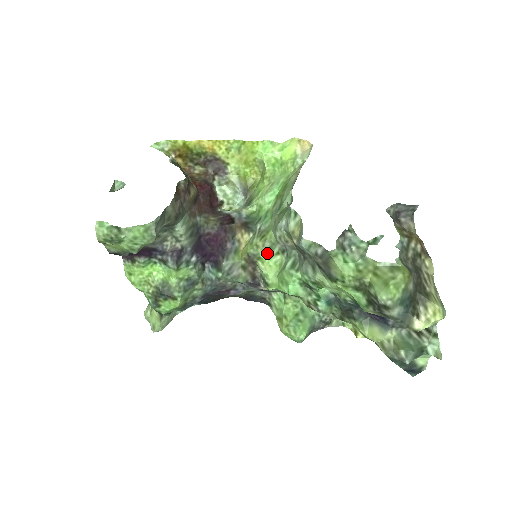
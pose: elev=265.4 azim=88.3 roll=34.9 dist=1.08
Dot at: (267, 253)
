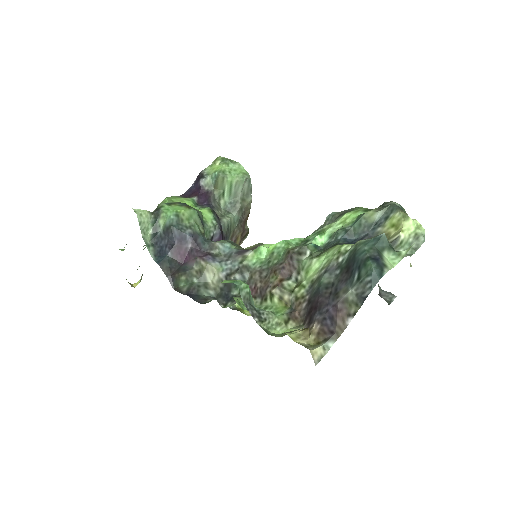
Dot at: occluded
